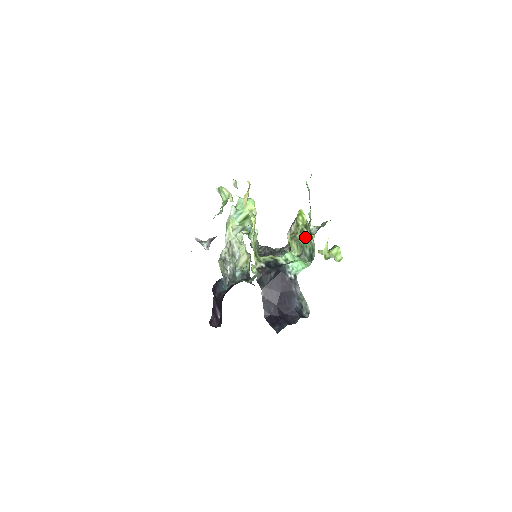
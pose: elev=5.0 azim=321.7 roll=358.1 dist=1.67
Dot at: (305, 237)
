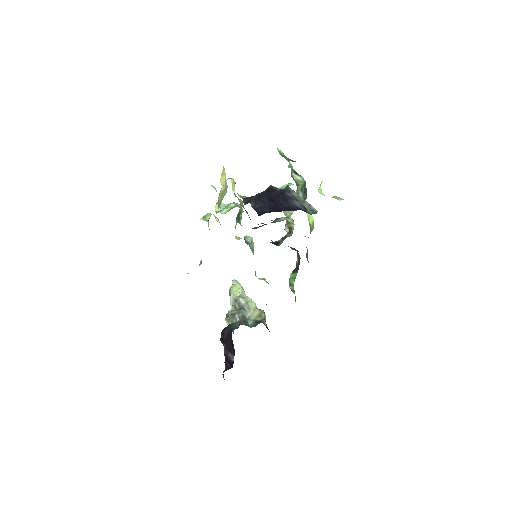
Dot at: (295, 192)
